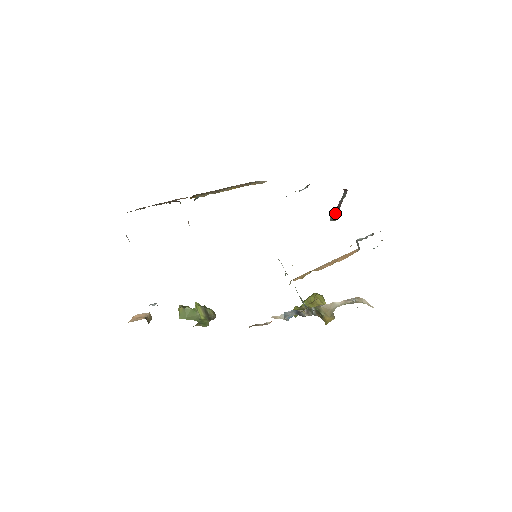
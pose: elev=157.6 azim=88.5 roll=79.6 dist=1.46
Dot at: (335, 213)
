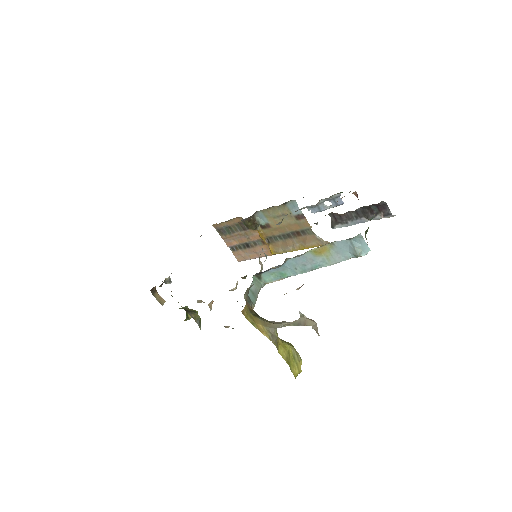
Dot at: occluded
